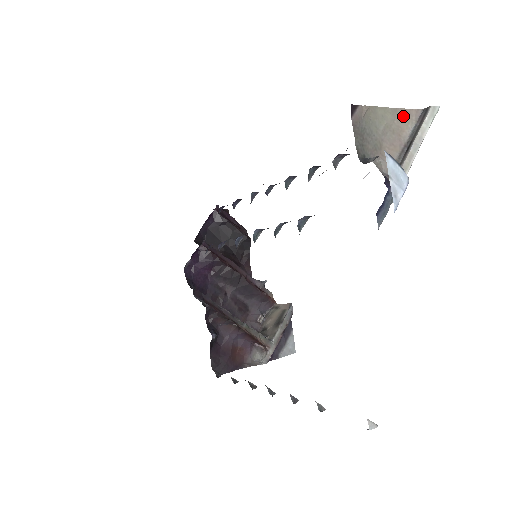
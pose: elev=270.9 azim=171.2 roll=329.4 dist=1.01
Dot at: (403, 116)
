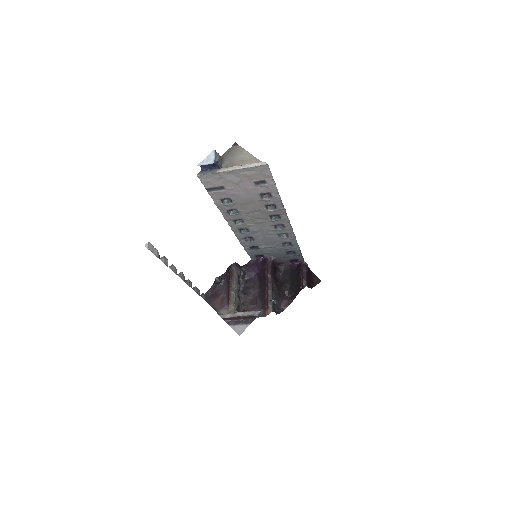
Dot at: (254, 160)
